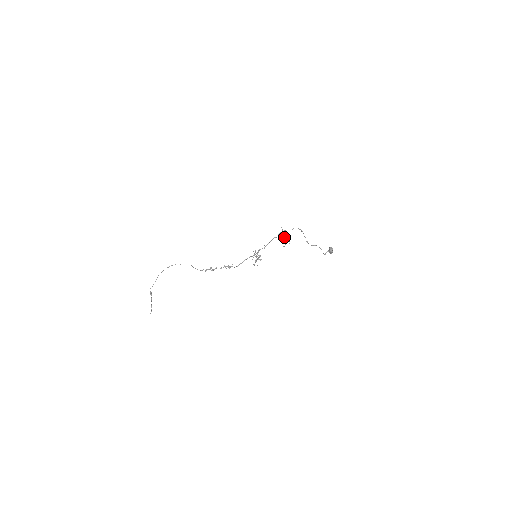
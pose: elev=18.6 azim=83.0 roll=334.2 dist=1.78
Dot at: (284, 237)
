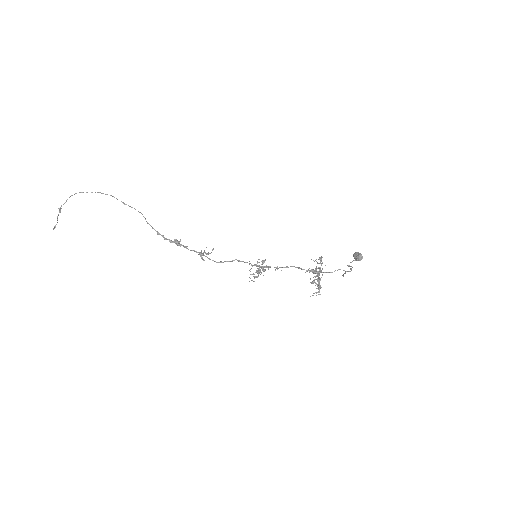
Dot at: (320, 286)
